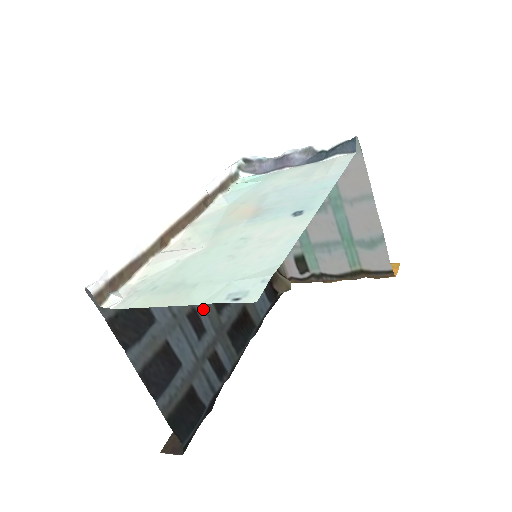
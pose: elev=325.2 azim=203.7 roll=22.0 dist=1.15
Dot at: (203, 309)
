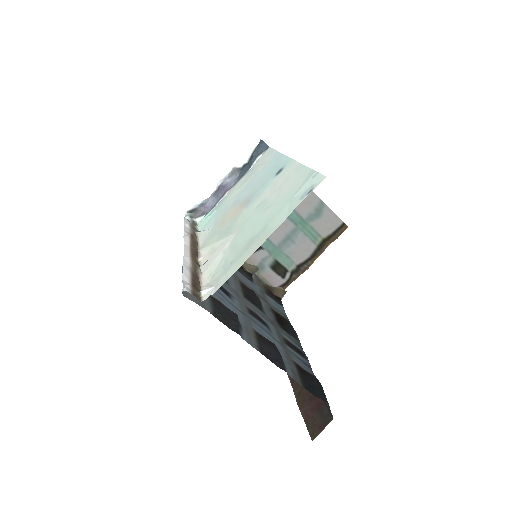
Dot at: (253, 309)
